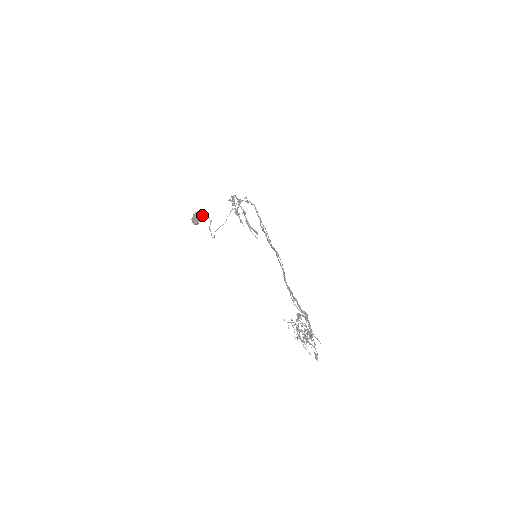
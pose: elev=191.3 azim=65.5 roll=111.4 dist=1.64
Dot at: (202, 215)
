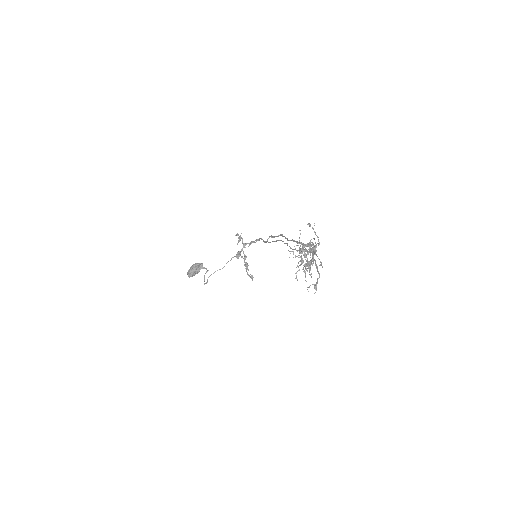
Dot at: (200, 266)
